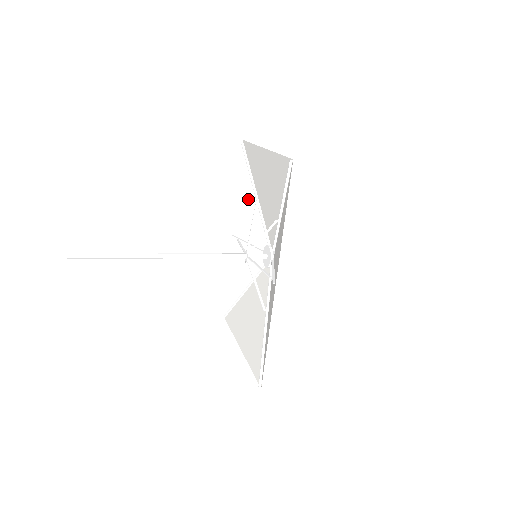
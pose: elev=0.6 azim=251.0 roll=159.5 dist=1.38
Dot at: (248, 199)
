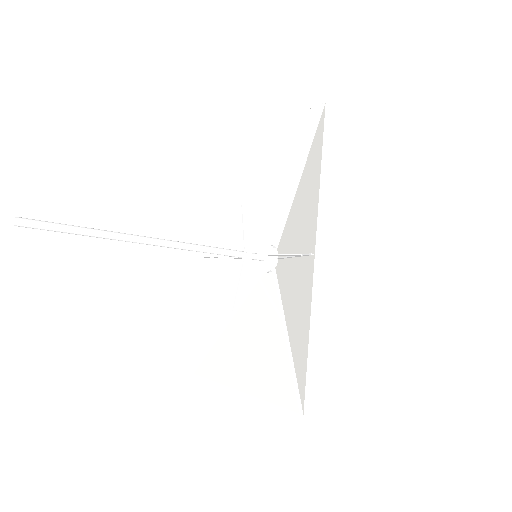
Dot at: (227, 206)
